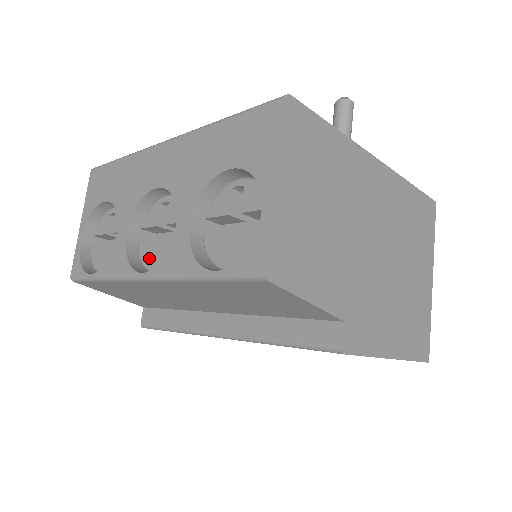
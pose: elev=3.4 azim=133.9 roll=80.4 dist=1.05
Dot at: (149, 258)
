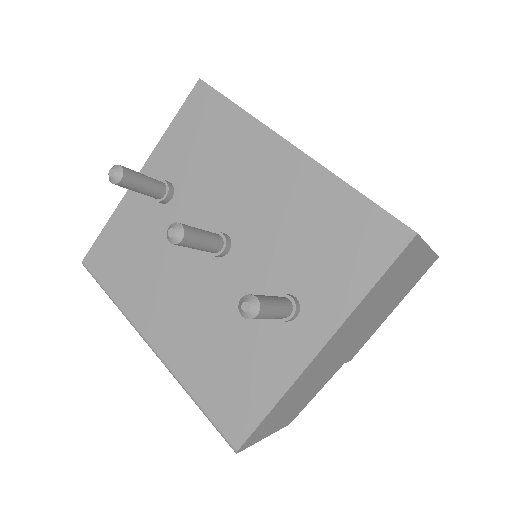
Dot at: occluded
